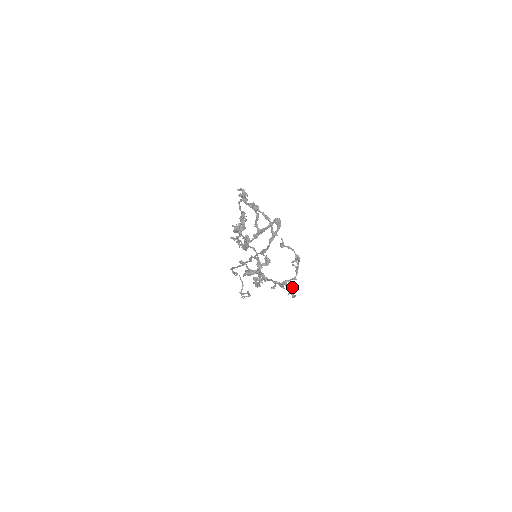
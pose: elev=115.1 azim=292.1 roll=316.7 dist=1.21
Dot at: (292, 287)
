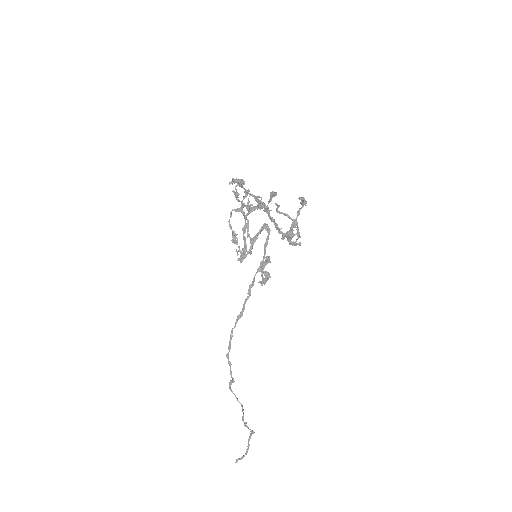
Dot at: (300, 243)
